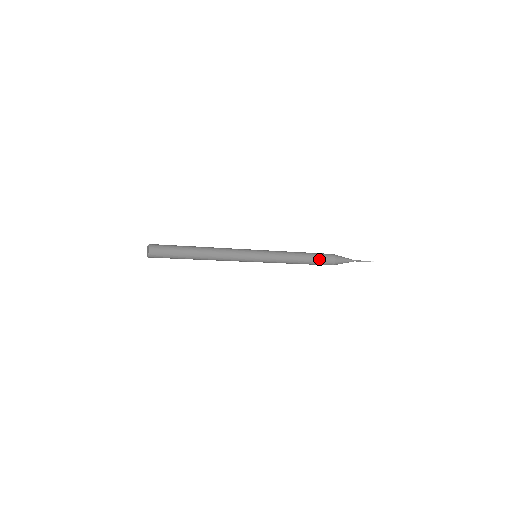
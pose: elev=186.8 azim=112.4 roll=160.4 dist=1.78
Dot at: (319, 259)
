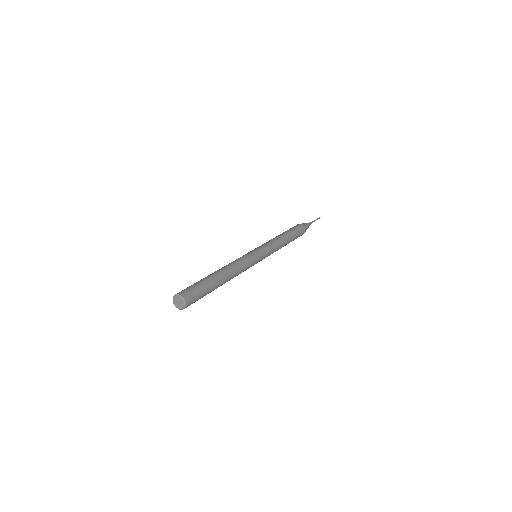
Dot at: (296, 236)
